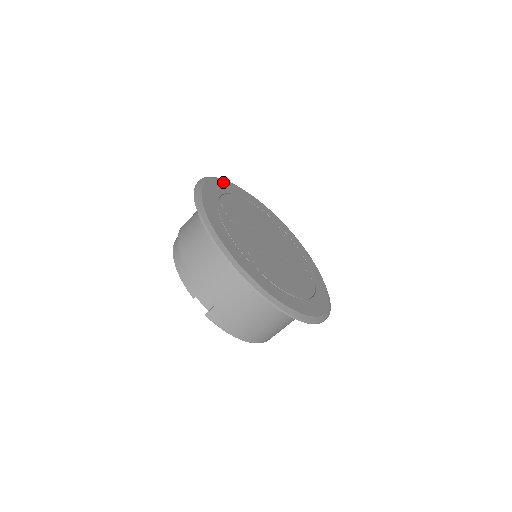
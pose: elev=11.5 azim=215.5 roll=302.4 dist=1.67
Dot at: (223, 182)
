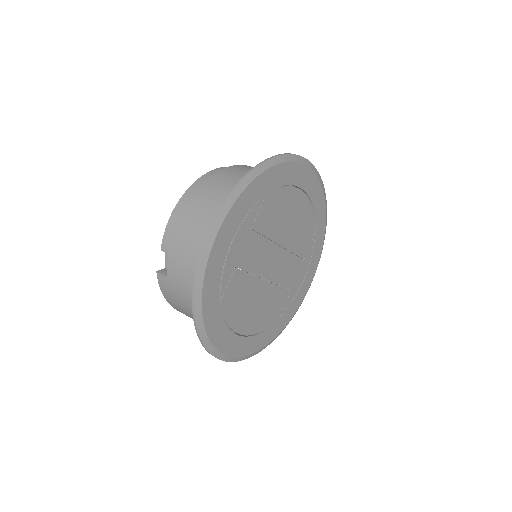
Dot at: (300, 166)
